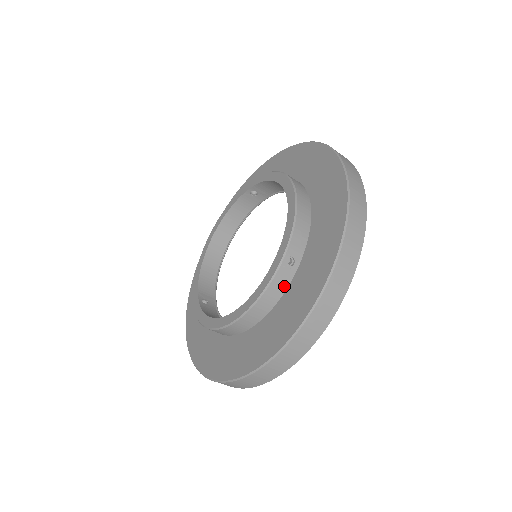
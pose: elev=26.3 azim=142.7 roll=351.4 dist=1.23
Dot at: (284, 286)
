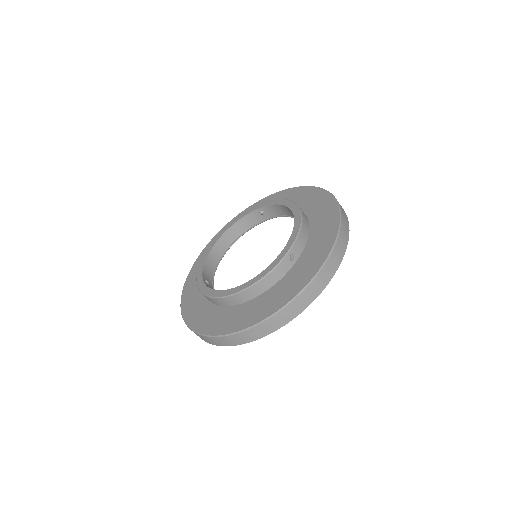
Dot at: (282, 274)
